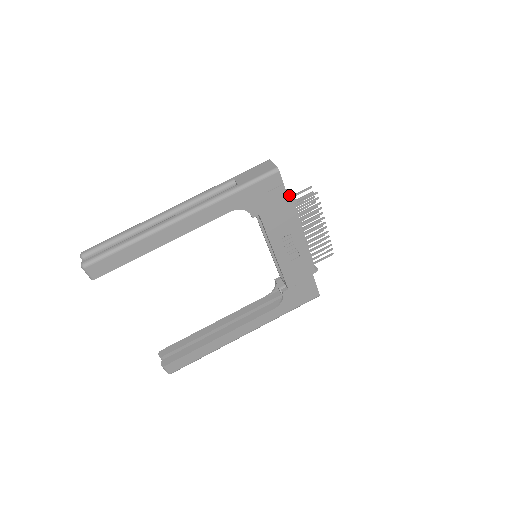
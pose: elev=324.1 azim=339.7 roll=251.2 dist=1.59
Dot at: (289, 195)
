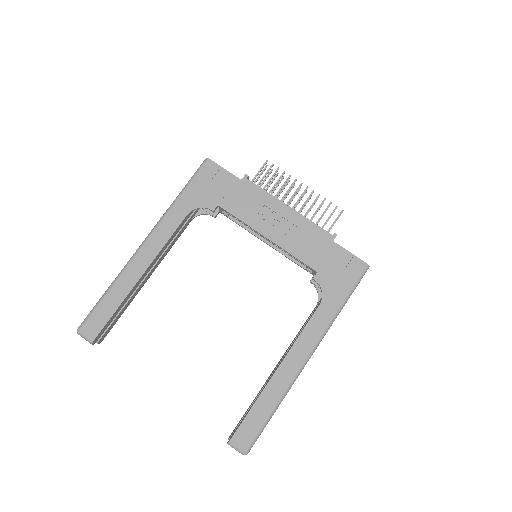
Dot at: occluded
